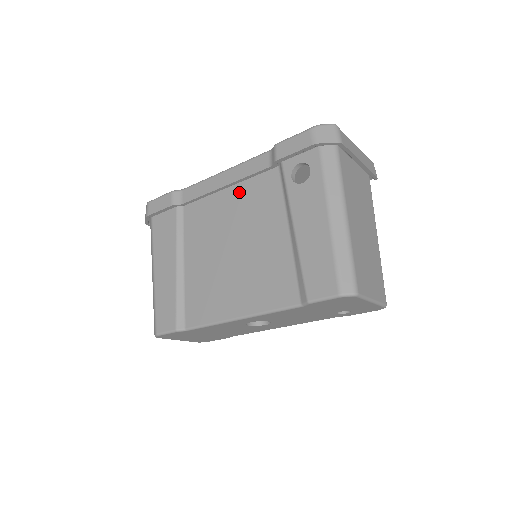
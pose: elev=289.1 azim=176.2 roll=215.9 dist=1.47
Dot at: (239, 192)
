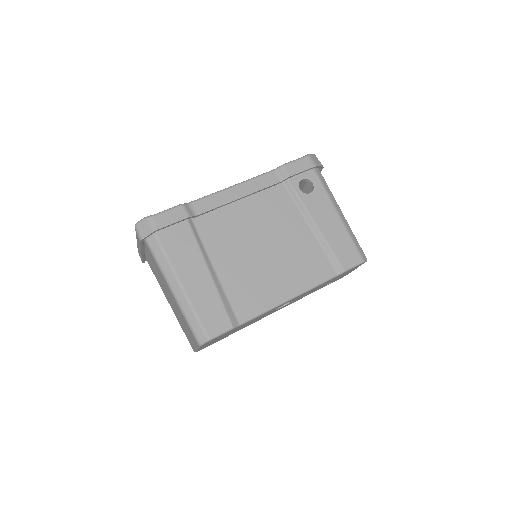
Dot at: (253, 202)
